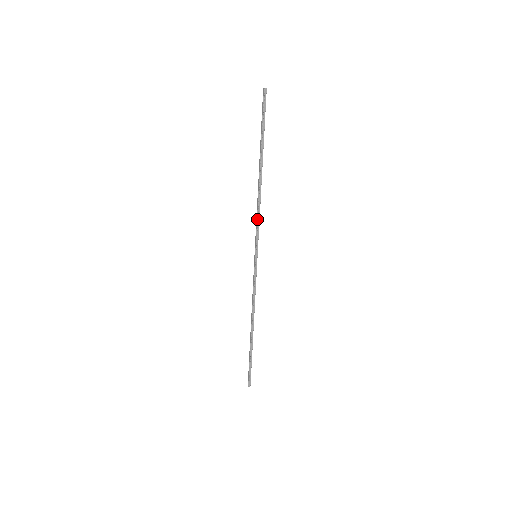
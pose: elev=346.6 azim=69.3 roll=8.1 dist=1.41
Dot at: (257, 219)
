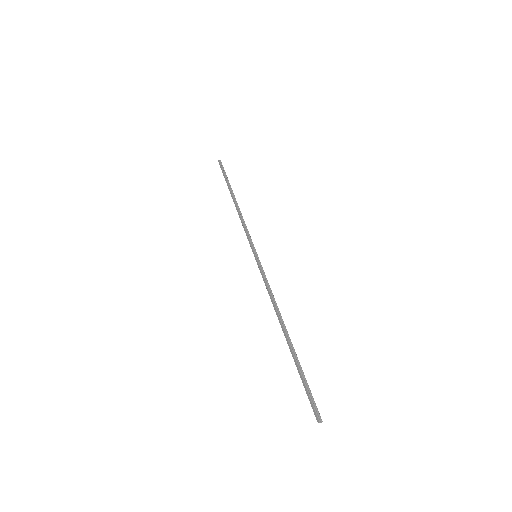
Dot at: (244, 227)
